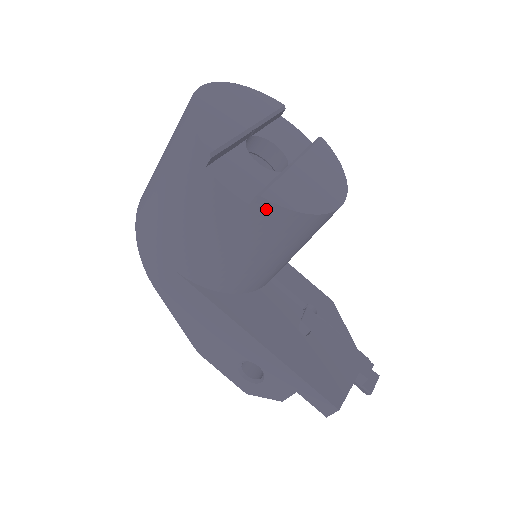
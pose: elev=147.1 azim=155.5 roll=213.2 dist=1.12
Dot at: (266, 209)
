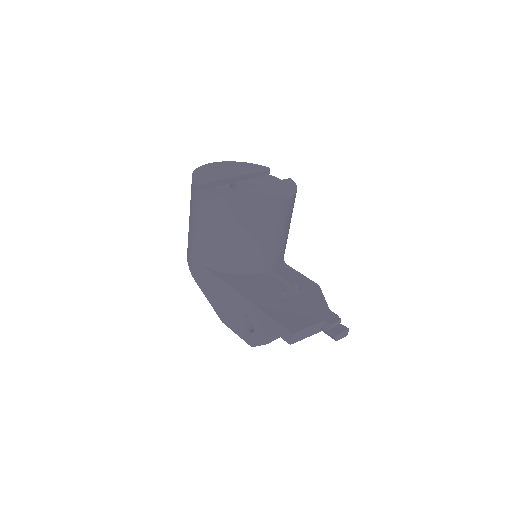
Dot at: (222, 203)
